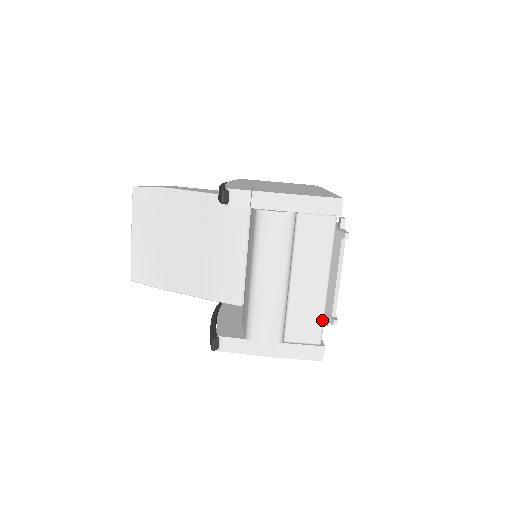
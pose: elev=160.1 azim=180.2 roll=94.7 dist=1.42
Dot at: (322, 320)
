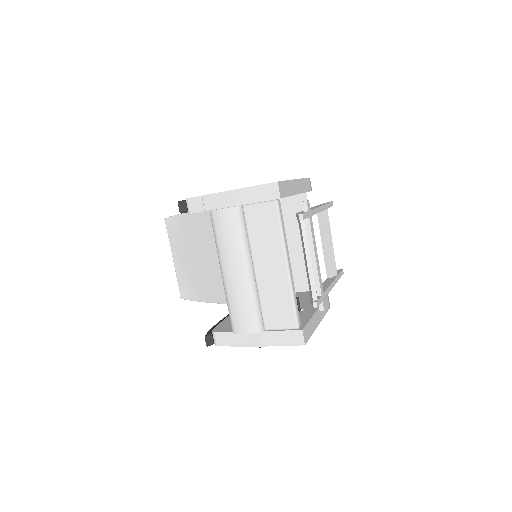
Dot at: (292, 304)
